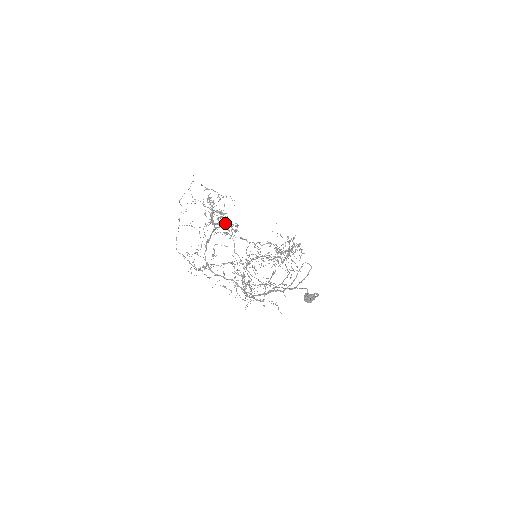
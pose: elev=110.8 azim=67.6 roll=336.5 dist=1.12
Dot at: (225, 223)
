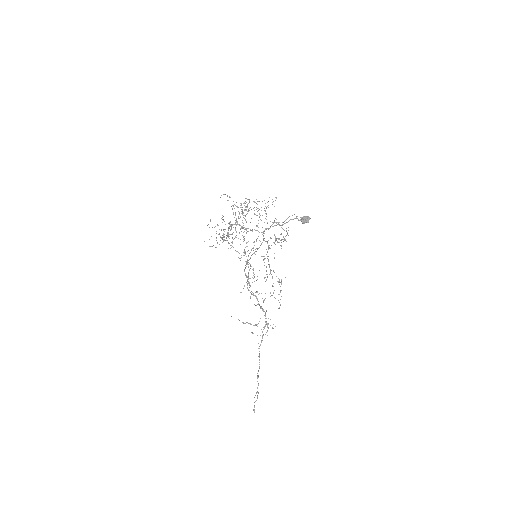
Dot at: (248, 203)
